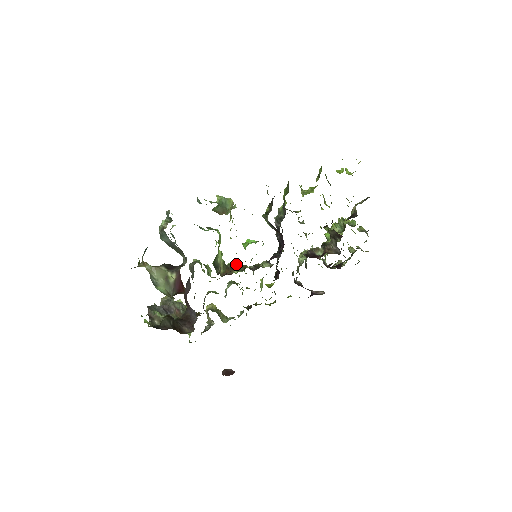
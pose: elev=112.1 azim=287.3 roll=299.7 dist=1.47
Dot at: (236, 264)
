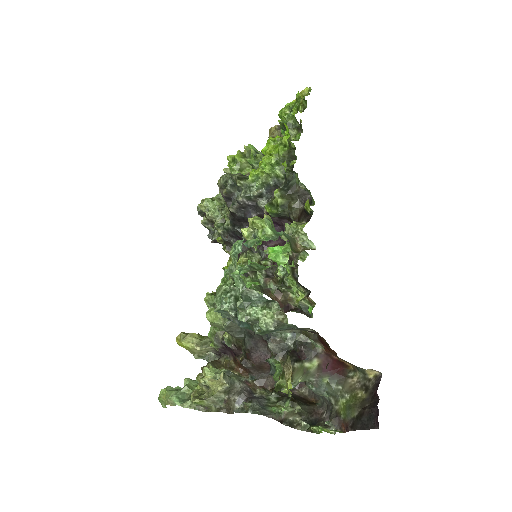
Dot at: occluded
